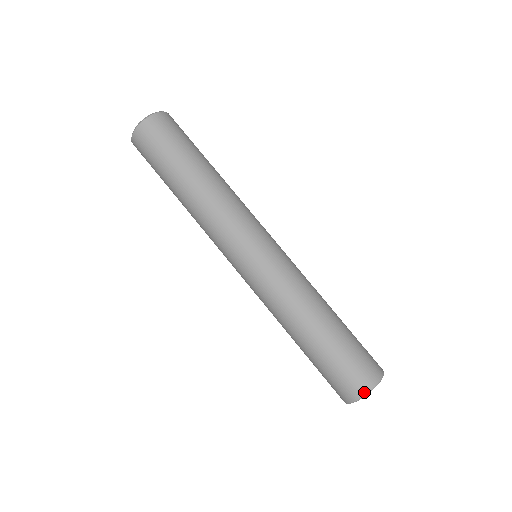
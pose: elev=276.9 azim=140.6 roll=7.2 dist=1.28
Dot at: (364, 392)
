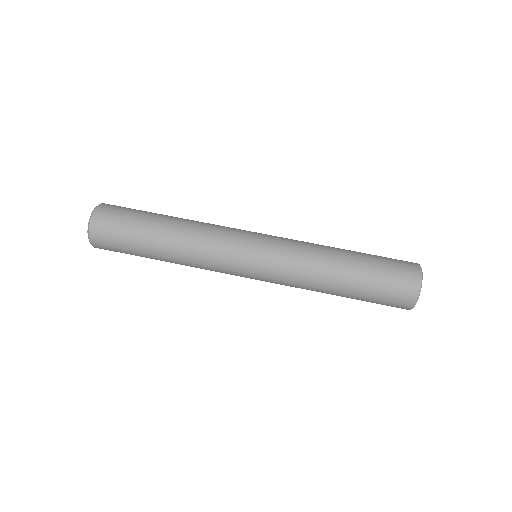
Dot at: (412, 304)
